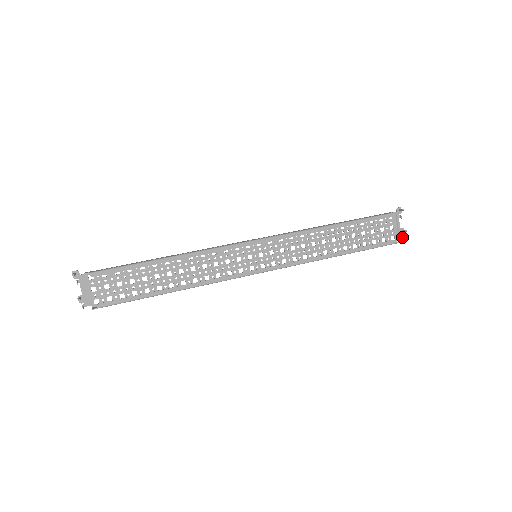
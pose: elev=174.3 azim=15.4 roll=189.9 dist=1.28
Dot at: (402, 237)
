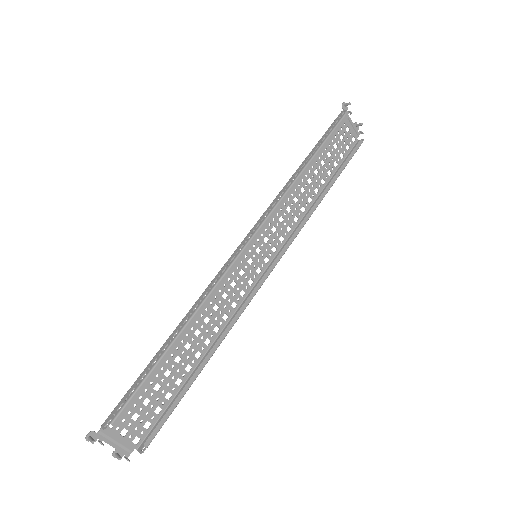
Dot at: (359, 132)
